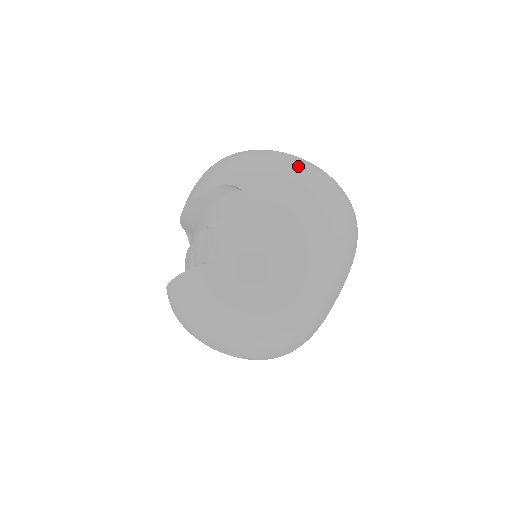
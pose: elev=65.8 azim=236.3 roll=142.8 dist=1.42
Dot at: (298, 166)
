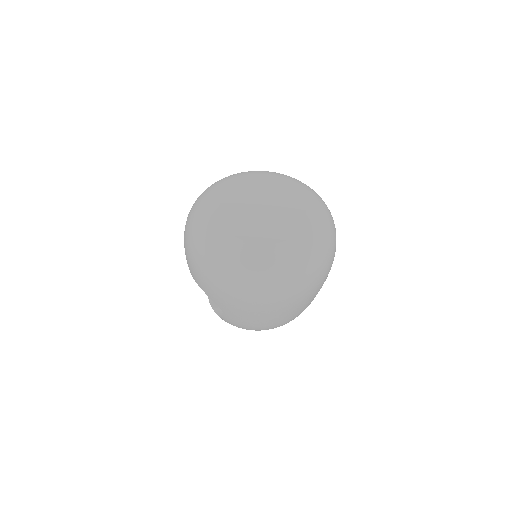
Dot at: (240, 291)
